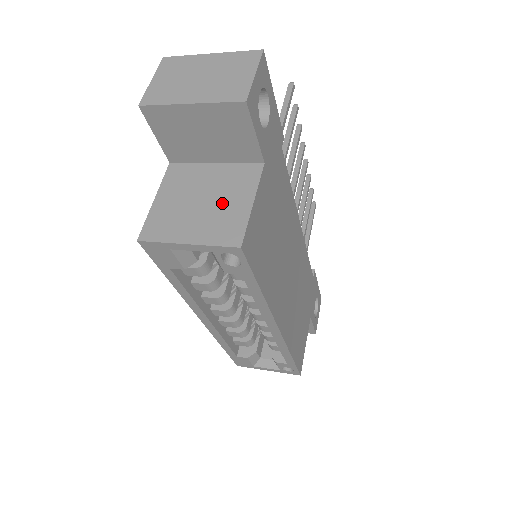
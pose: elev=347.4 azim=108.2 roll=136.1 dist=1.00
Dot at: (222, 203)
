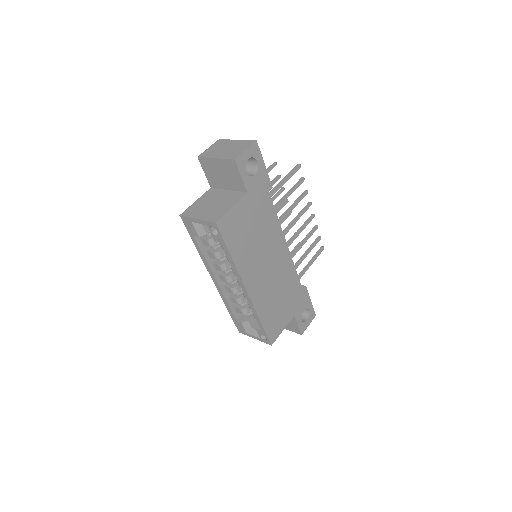
Dot at: (220, 206)
